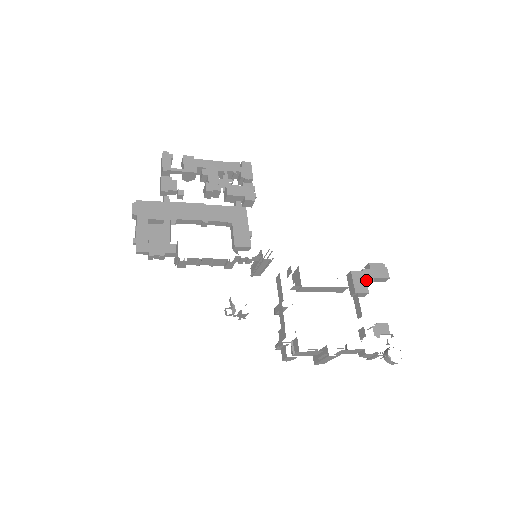
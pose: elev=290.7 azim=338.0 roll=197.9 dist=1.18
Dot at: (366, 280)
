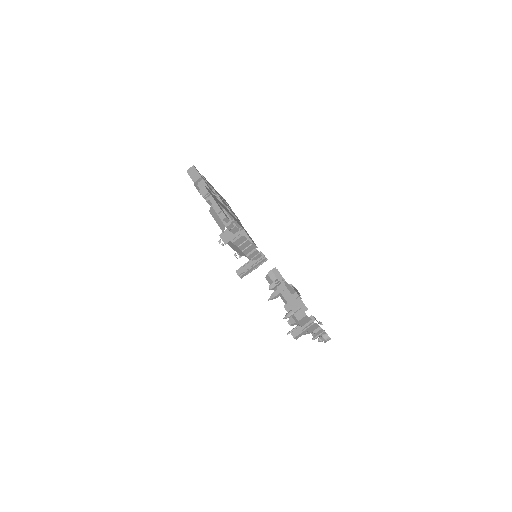
Dot at: (297, 292)
